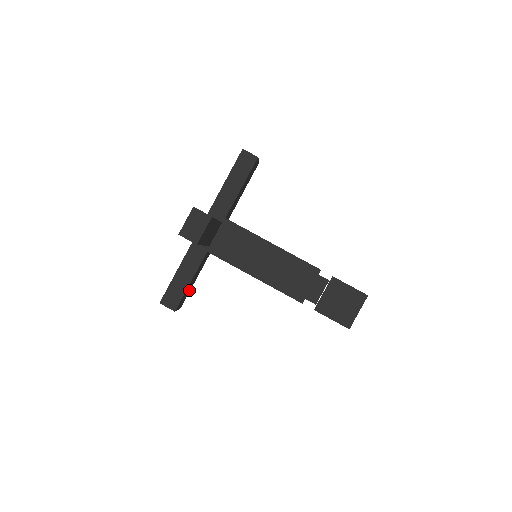
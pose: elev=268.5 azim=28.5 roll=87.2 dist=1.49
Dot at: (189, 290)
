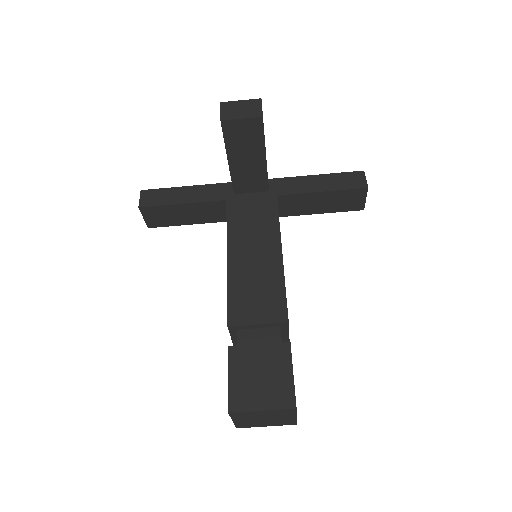
Dot at: (174, 222)
